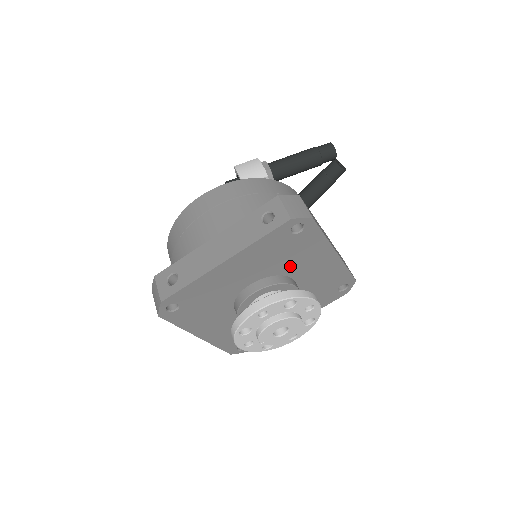
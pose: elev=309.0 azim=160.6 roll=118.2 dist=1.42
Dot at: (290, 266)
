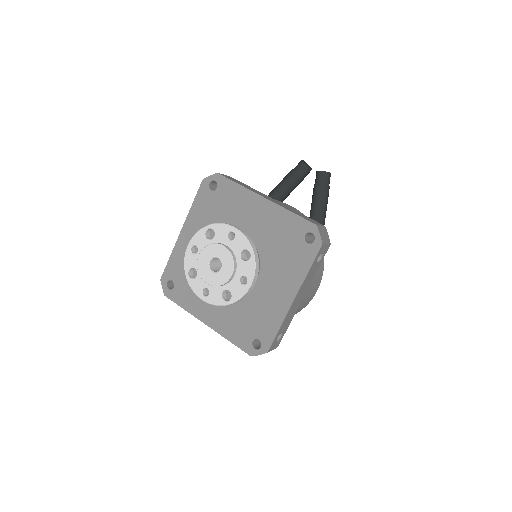
Dot at: (232, 223)
